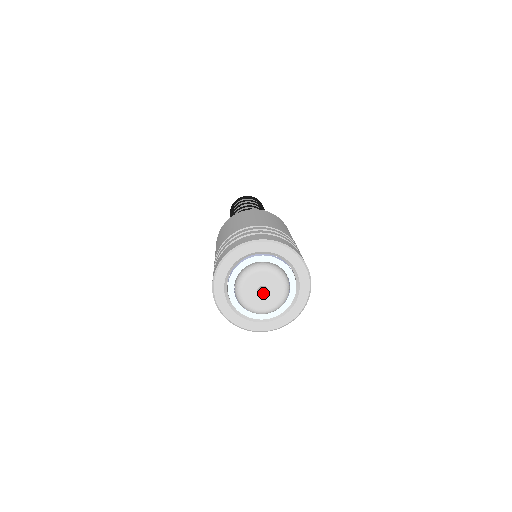
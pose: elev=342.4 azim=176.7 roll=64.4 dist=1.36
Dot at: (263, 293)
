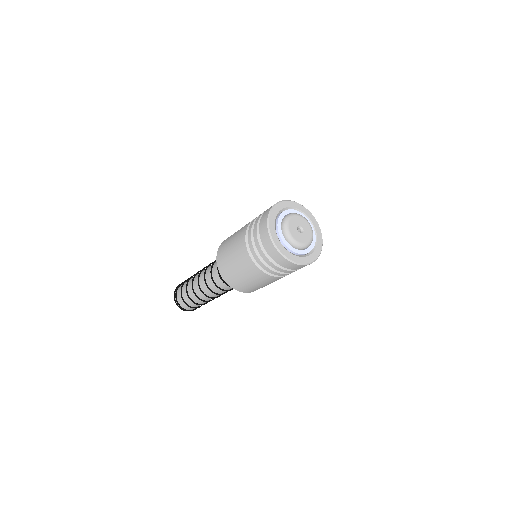
Dot at: (300, 232)
